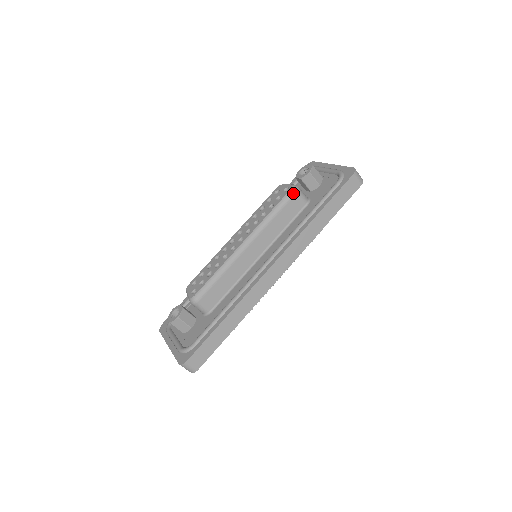
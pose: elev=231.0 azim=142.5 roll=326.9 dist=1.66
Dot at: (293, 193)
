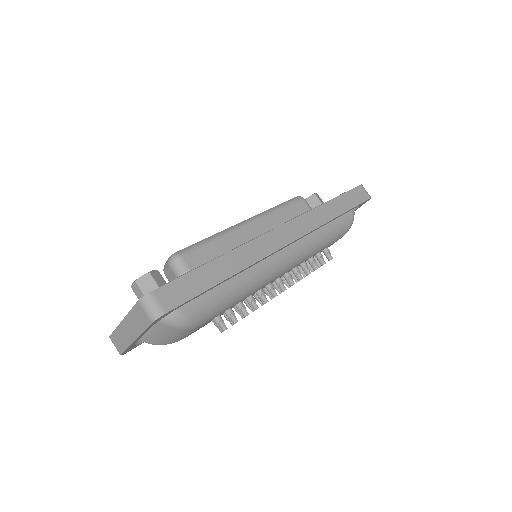
Dot at: (299, 198)
